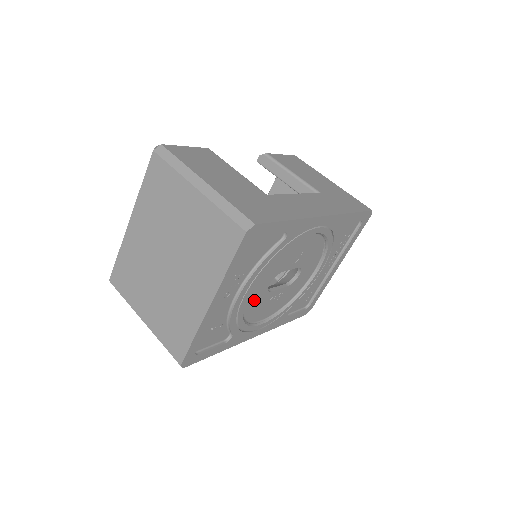
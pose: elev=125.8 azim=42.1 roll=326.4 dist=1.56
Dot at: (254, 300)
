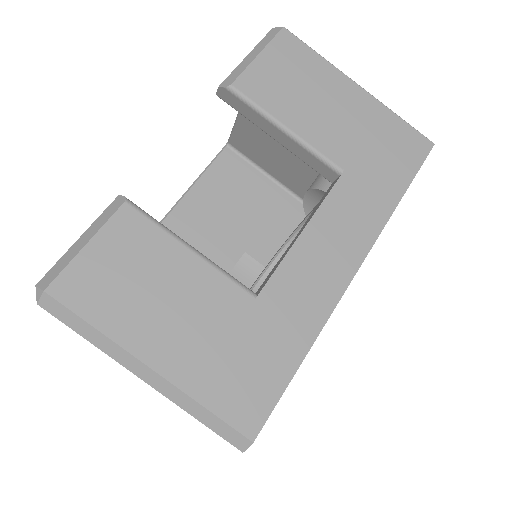
Dot at: occluded
